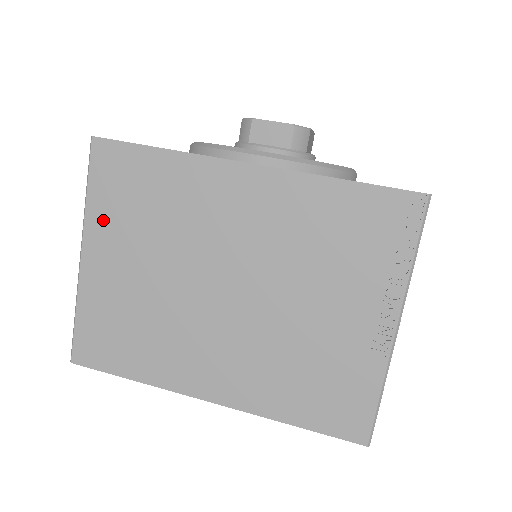
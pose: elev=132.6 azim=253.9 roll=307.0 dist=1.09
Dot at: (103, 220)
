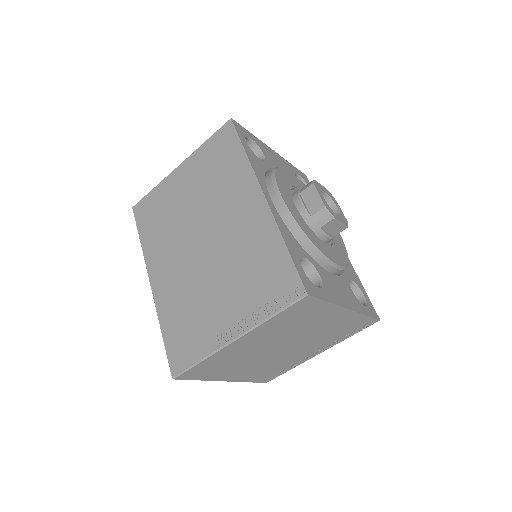
Dot at: (199, 159)
